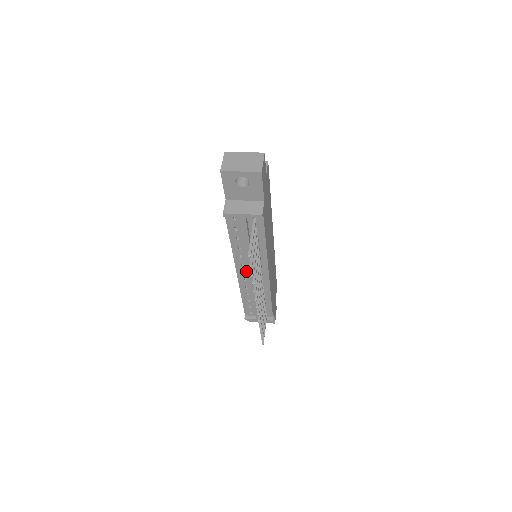
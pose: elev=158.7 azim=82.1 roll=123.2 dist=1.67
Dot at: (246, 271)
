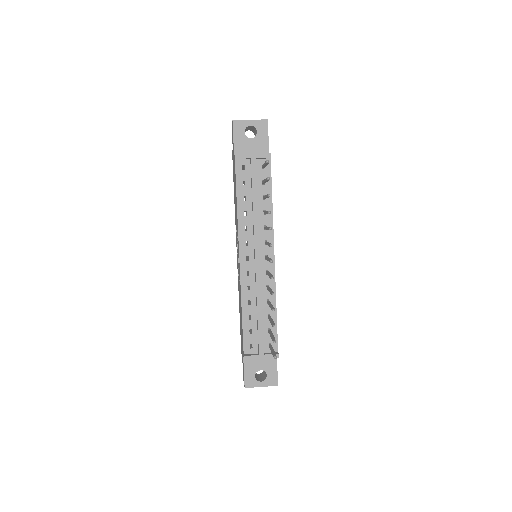
Dot at: (250, 255)
